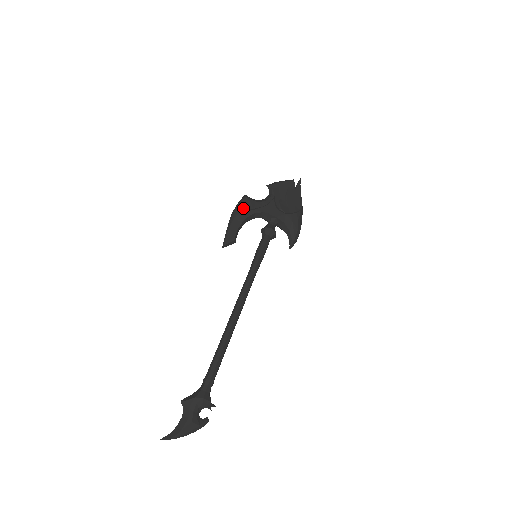
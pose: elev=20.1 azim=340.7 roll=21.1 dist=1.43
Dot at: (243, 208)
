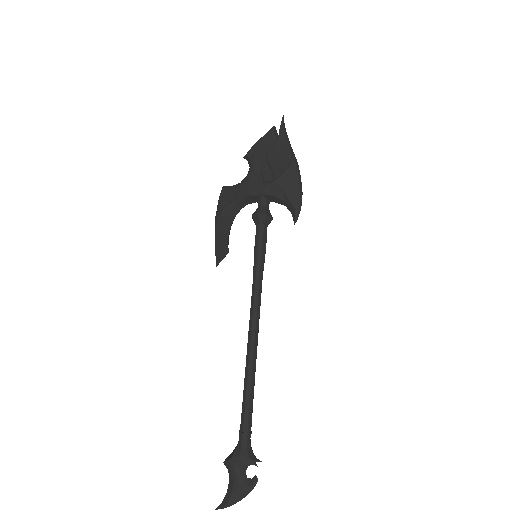
Dot at: (222, 206)
